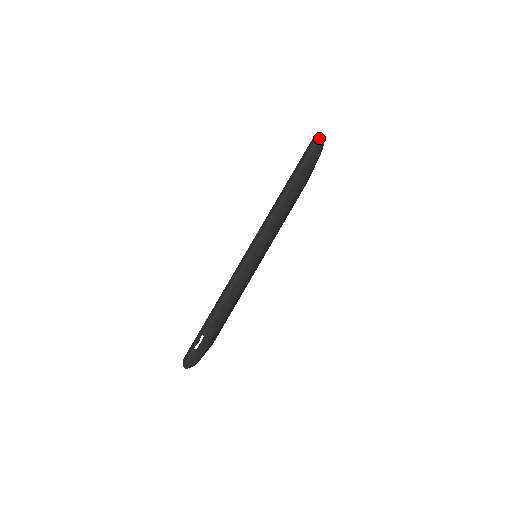
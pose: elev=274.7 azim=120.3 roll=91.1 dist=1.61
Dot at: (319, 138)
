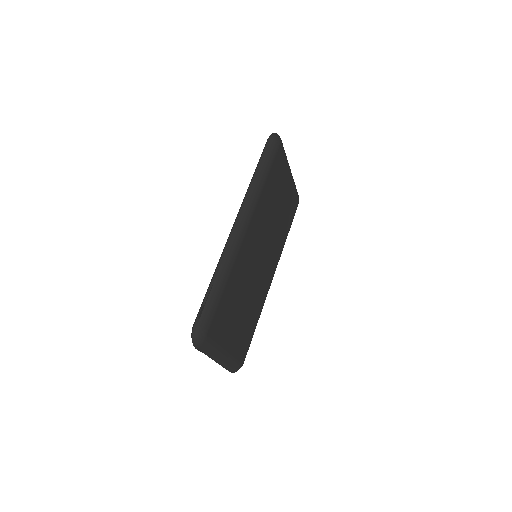
Dot at: (273, 133)
